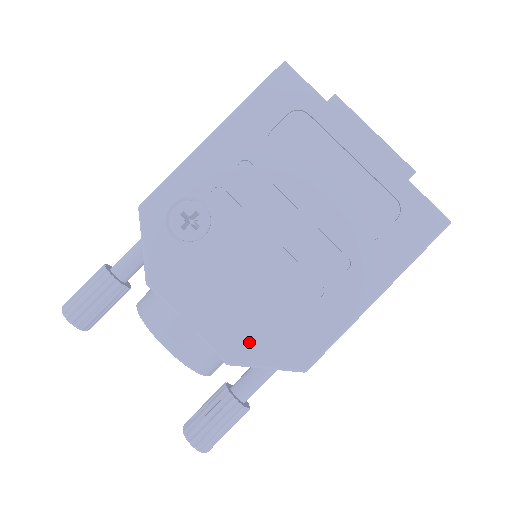
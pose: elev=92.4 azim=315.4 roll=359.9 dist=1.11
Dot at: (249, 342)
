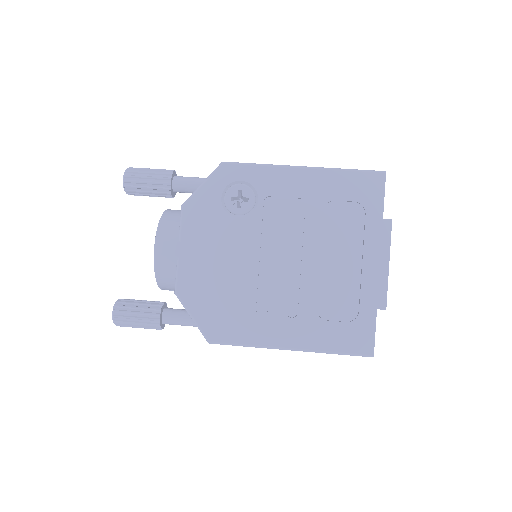
Dot at: (198, 295)
